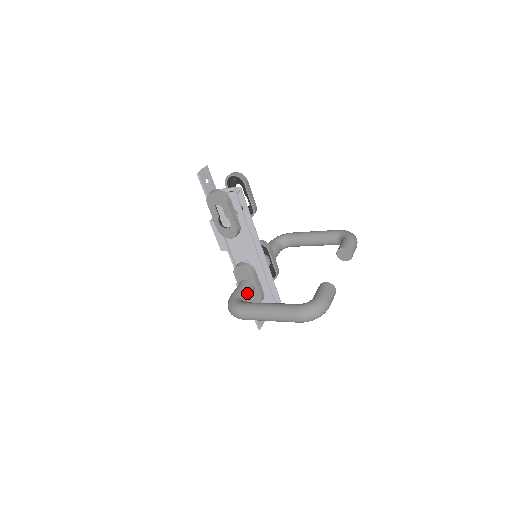
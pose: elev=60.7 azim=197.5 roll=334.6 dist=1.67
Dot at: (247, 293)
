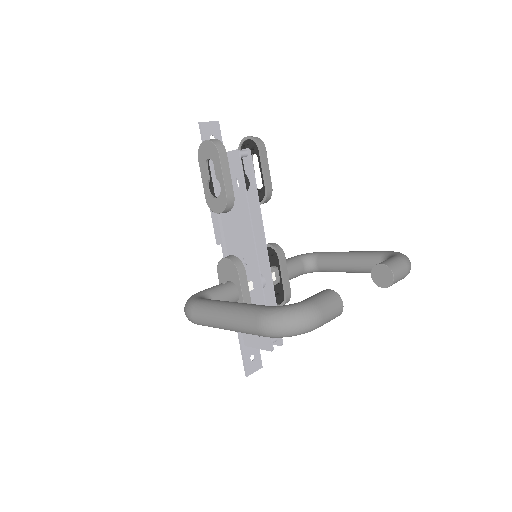
Dot at: (222, 296)
